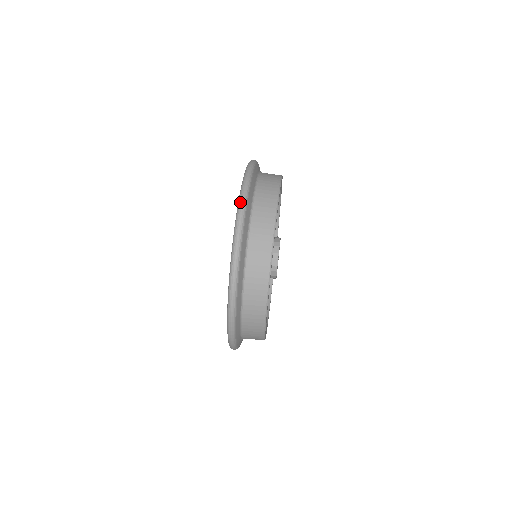
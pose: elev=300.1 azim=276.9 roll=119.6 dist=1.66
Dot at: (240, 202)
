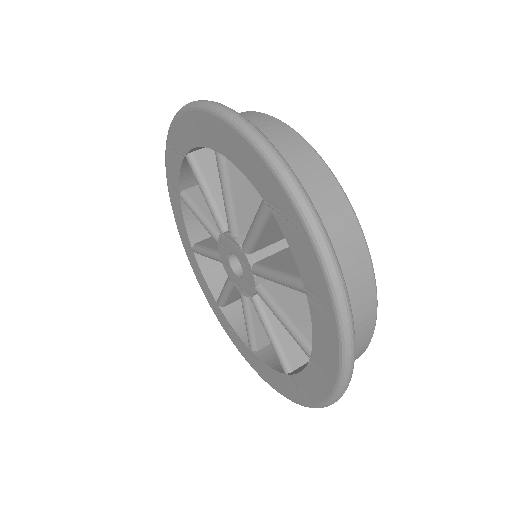
Dot at: (275, 161)
